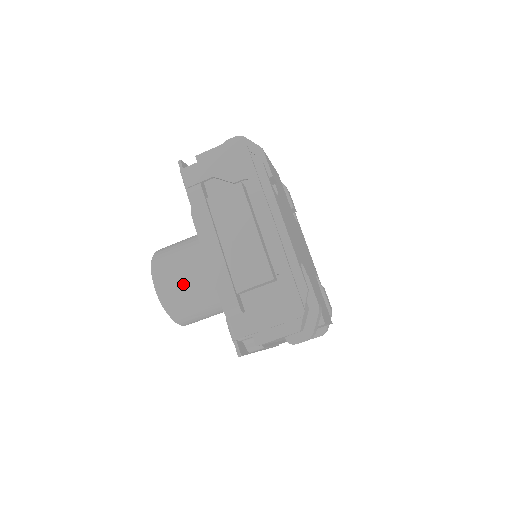
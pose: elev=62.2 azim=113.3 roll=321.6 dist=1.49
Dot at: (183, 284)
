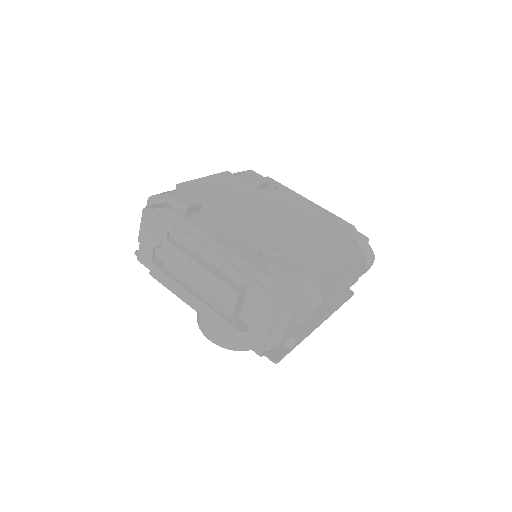
Dot at: occluded
